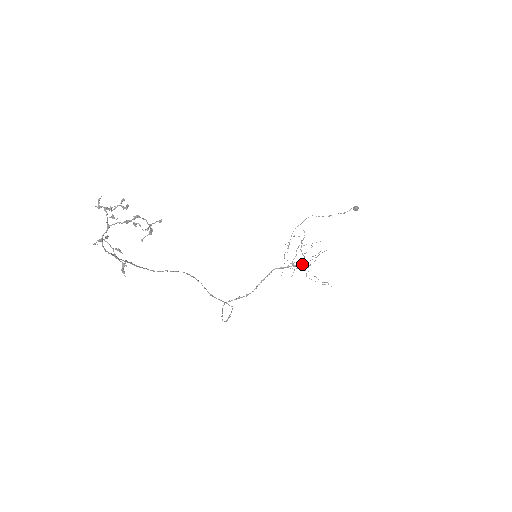
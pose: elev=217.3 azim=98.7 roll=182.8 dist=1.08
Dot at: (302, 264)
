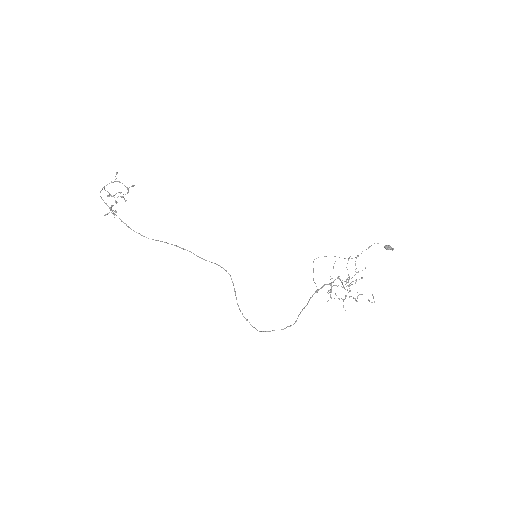
Dot at: (356, 301)
